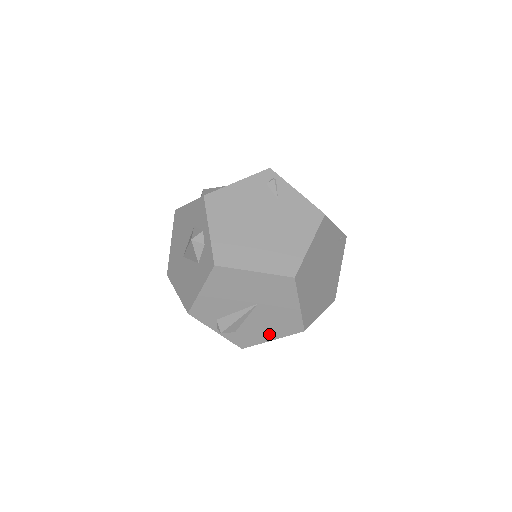
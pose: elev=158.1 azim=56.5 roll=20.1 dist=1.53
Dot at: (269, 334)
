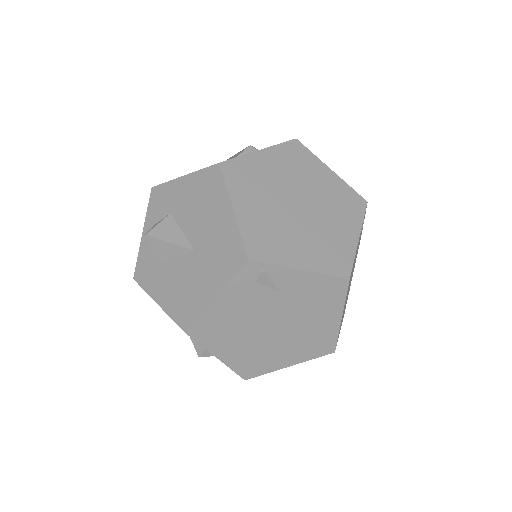
Dot at: occluded
